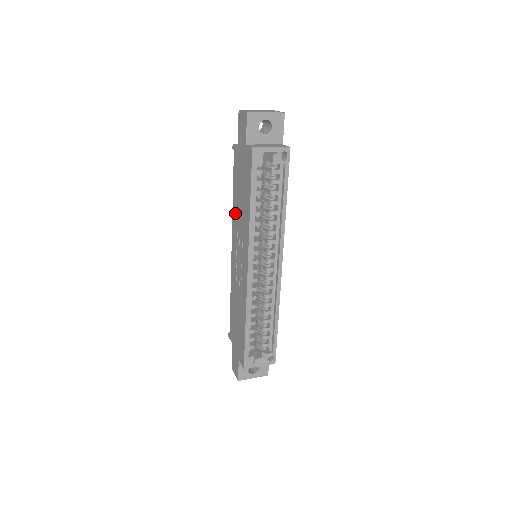
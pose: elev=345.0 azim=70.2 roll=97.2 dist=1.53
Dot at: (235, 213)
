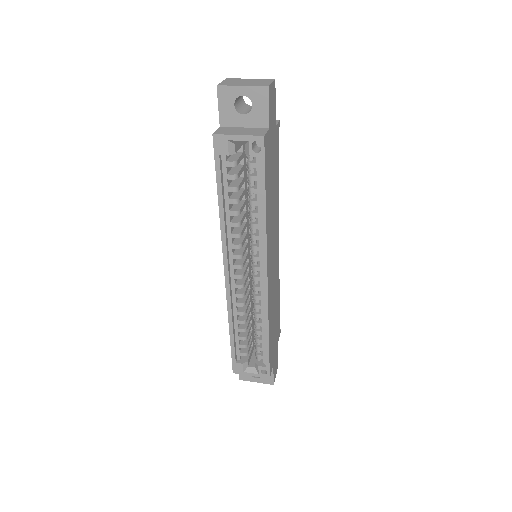
Dot at: occluded
